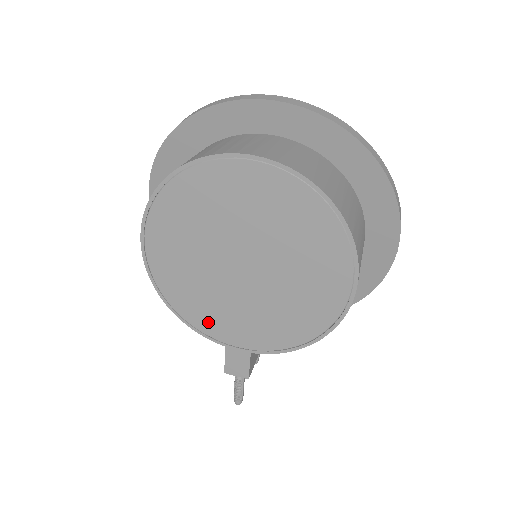
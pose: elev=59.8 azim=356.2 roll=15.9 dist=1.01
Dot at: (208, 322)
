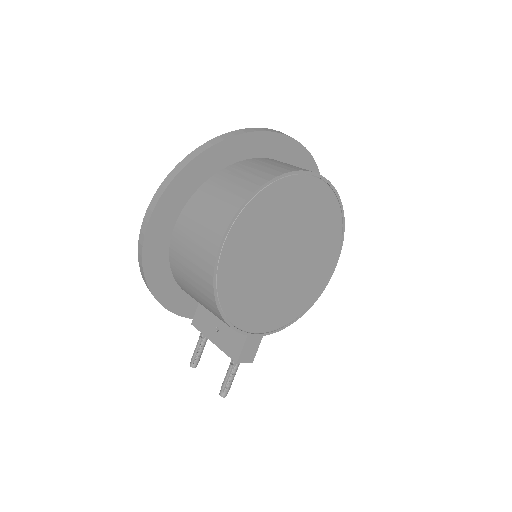
Dot at: (244, 314)
